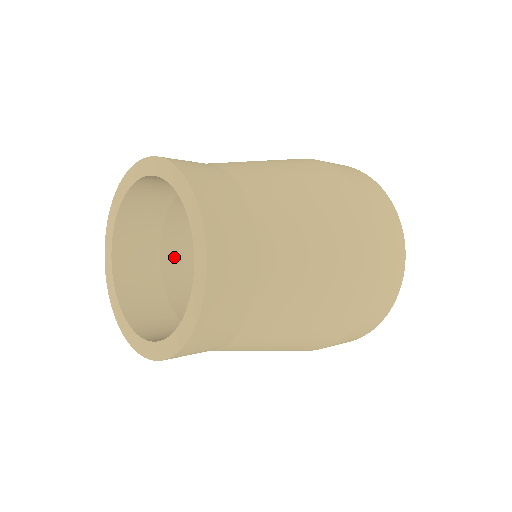
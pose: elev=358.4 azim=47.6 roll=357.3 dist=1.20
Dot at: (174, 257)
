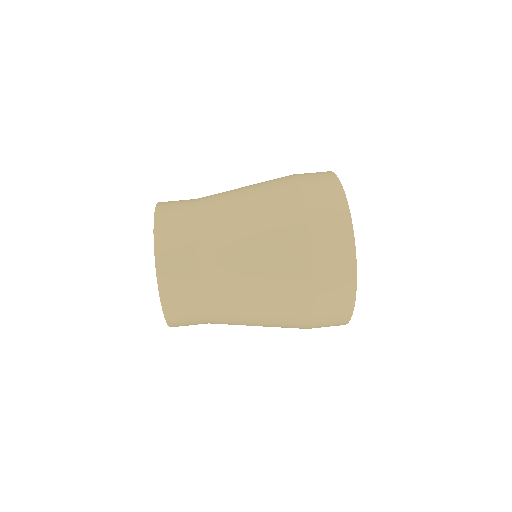
Dot at: occluded
